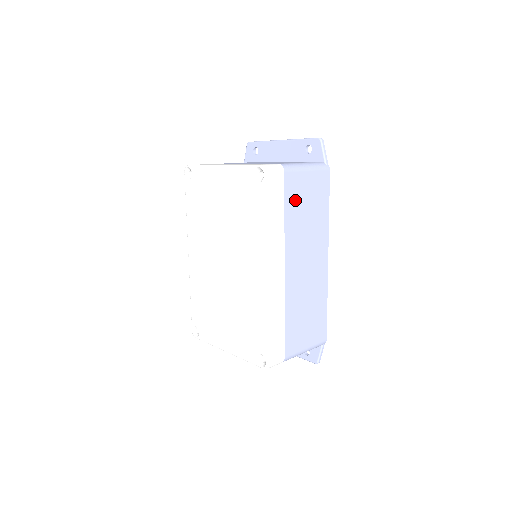
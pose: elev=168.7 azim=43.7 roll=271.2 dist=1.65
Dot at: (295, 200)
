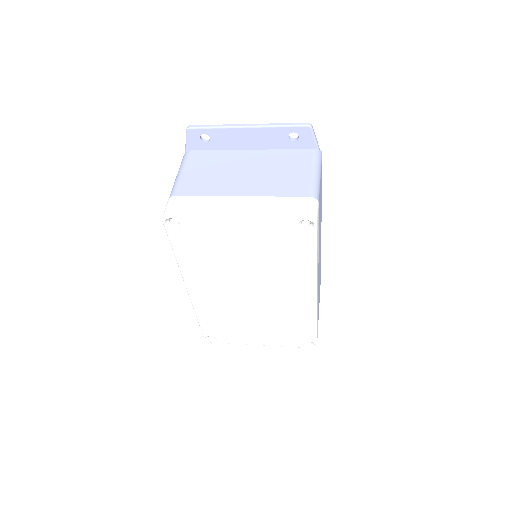
Dot at: (319, 215)
